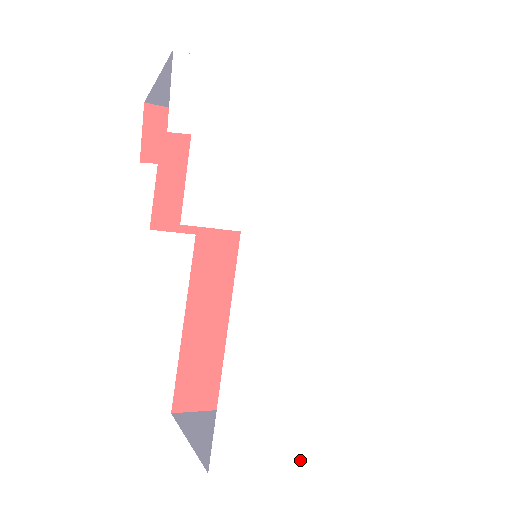
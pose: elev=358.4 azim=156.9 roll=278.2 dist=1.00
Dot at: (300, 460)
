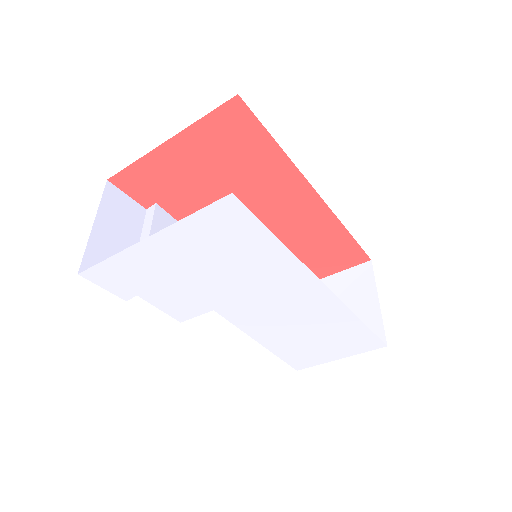
Dot at: occluded
